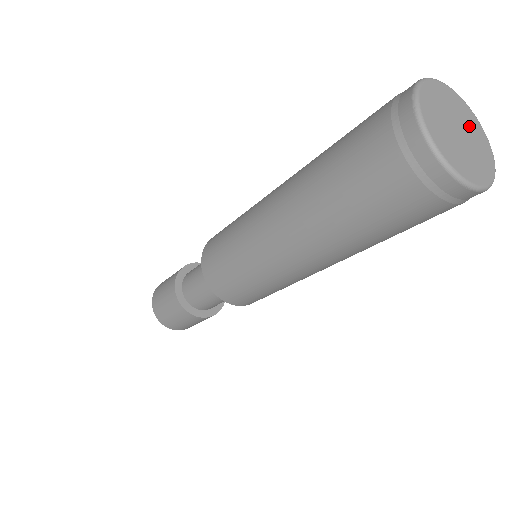
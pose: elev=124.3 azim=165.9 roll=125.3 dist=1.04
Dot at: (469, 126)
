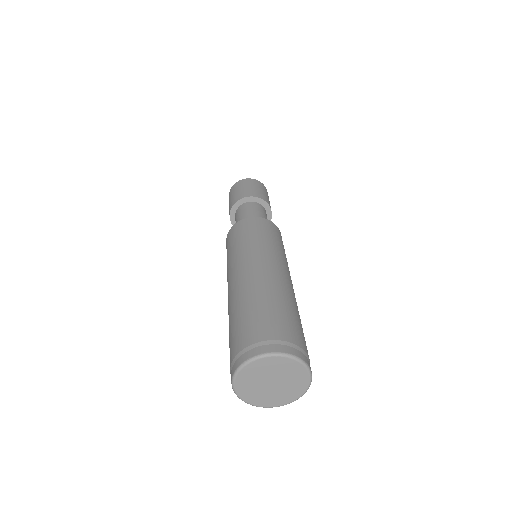
Dot at: (290, 386)
